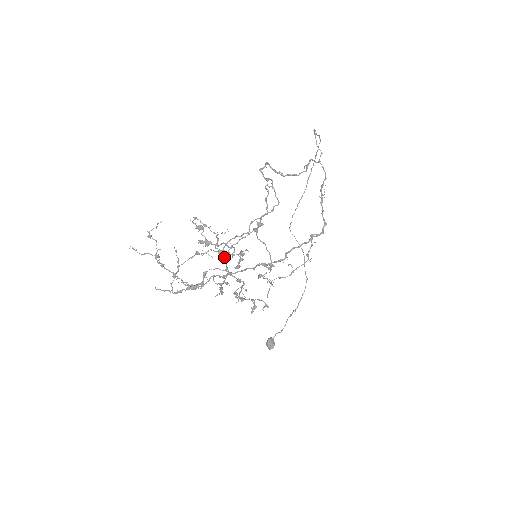
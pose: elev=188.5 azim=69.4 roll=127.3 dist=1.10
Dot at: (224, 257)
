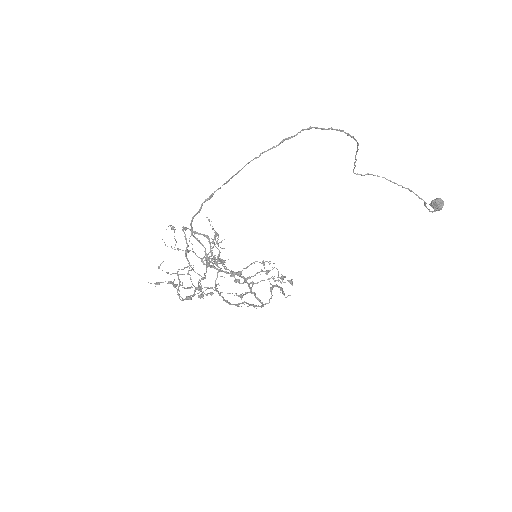
Dot at: occluded
